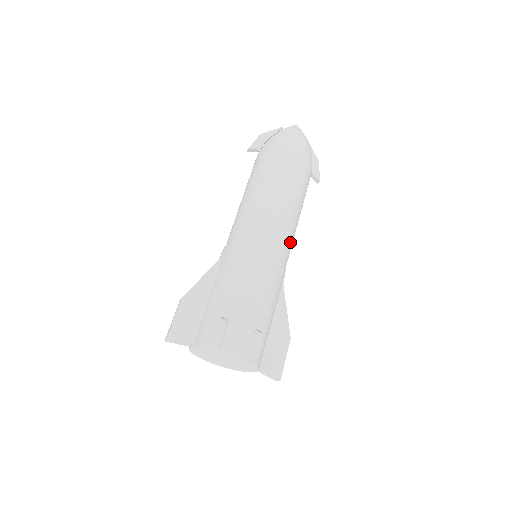
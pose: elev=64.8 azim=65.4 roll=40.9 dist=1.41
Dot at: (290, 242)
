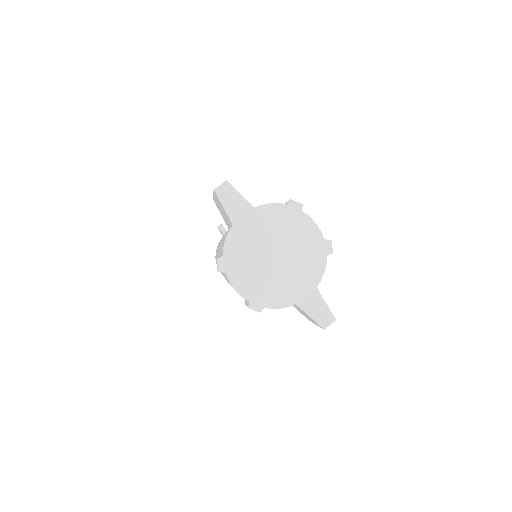
Dot at: occluded
